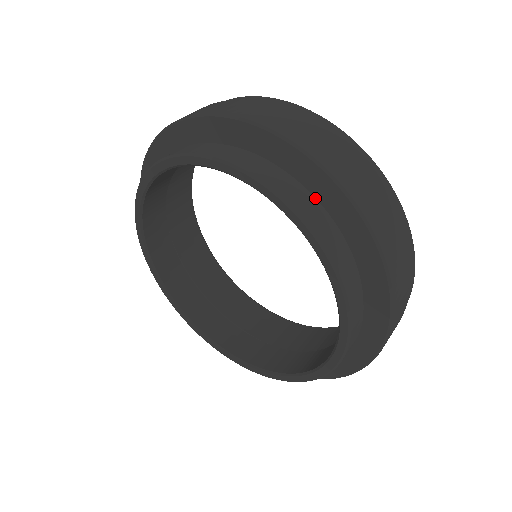
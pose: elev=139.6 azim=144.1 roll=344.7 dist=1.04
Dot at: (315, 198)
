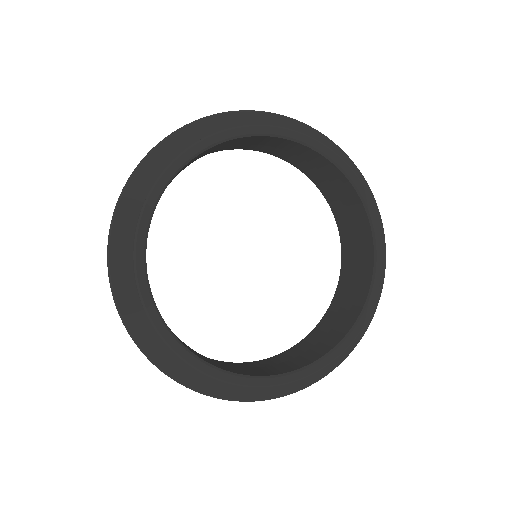
Dot at: occluded
